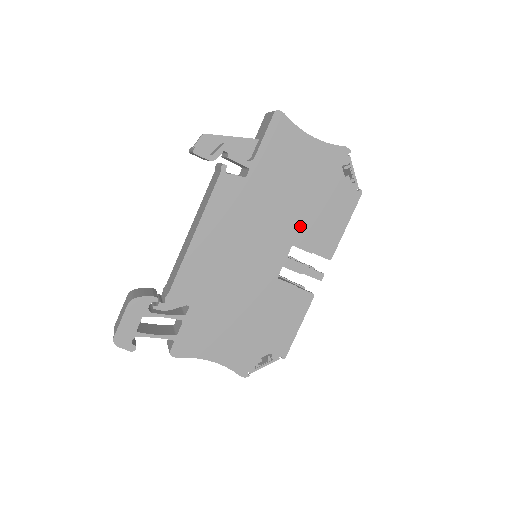
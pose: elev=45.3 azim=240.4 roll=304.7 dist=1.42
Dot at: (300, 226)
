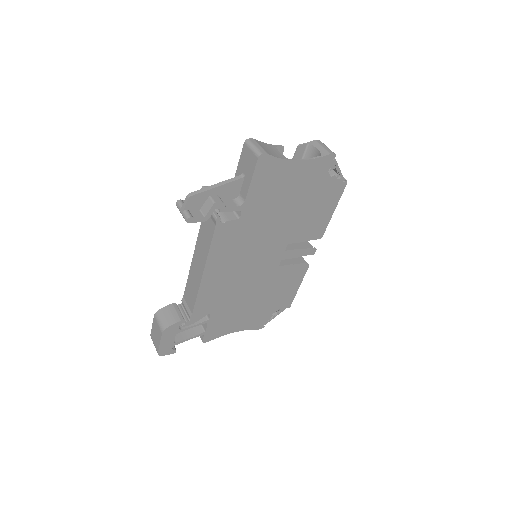
Dot at: (293, 229)
